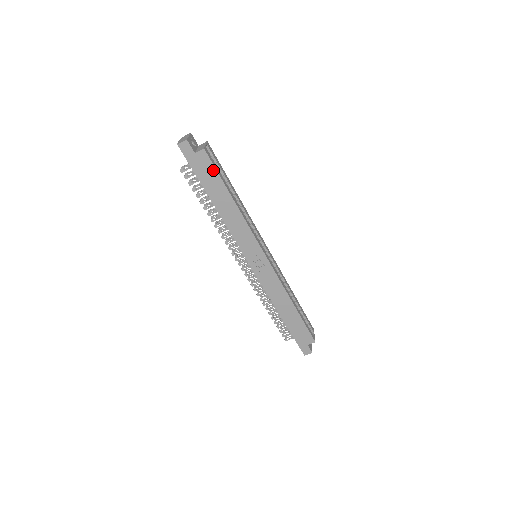
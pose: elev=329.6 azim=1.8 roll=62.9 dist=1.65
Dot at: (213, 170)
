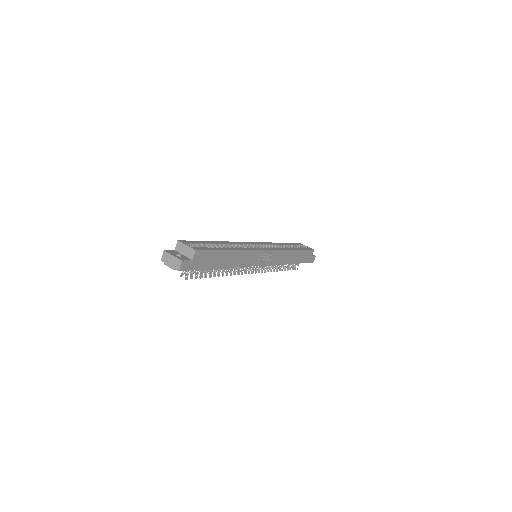
Dot at: (209, 253)
